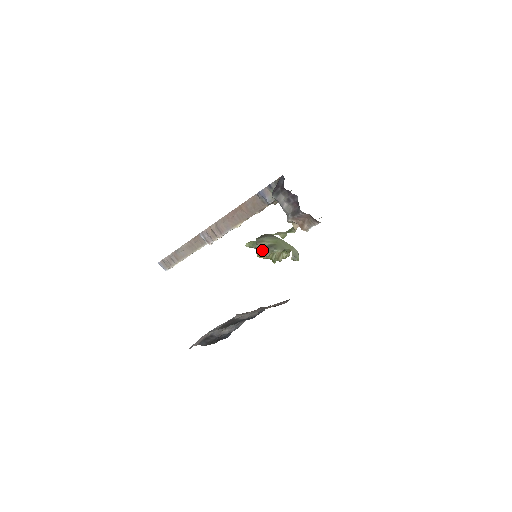
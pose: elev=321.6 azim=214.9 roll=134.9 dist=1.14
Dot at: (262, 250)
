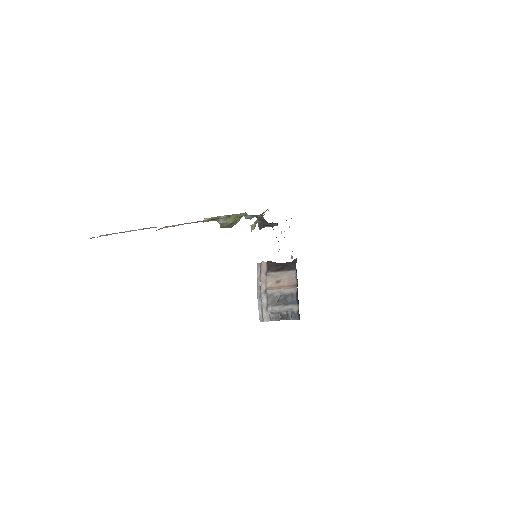
Dot at: (227, 227)
